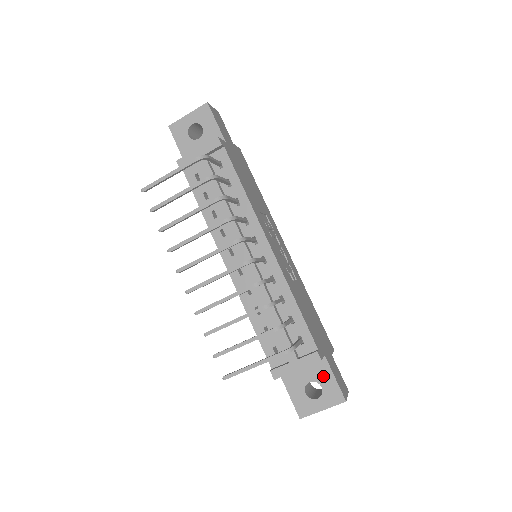
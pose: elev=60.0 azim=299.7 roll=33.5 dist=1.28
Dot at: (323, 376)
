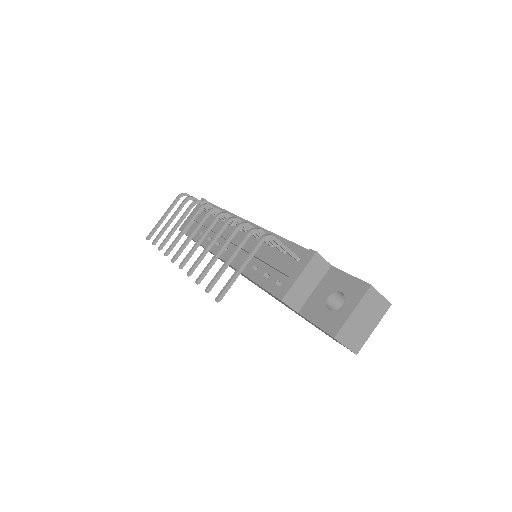
Dot at: (338, 282)
